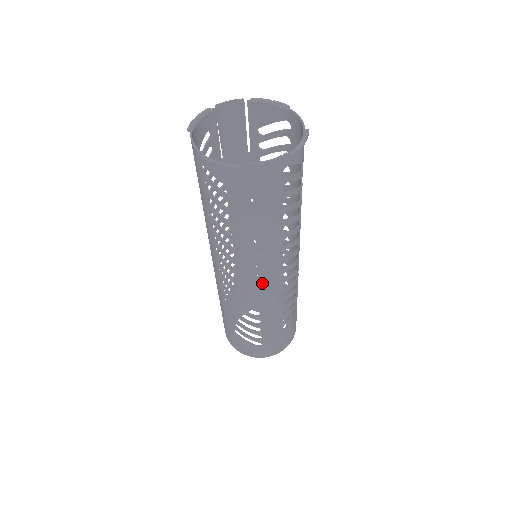
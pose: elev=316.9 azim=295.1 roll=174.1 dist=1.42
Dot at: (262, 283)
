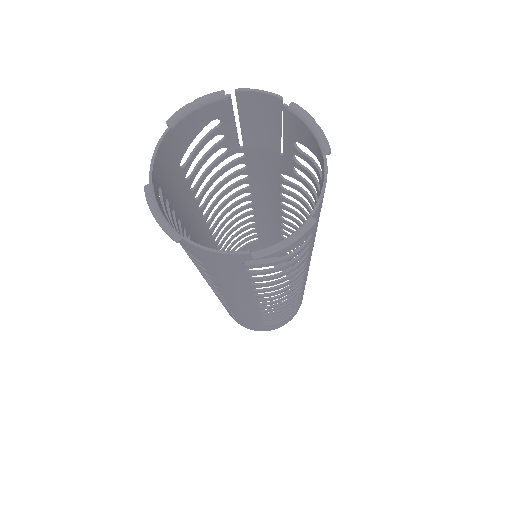
Dot at: (230, 302)
